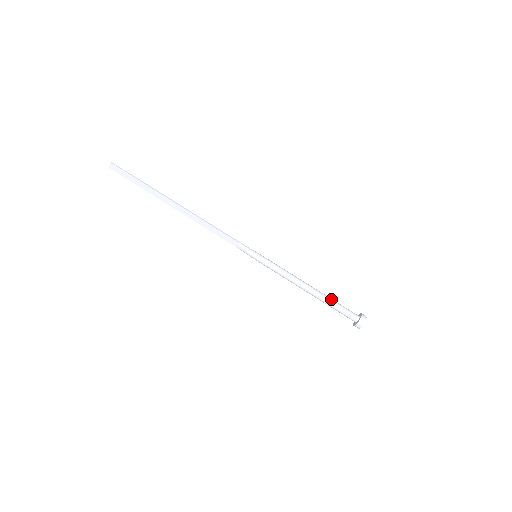
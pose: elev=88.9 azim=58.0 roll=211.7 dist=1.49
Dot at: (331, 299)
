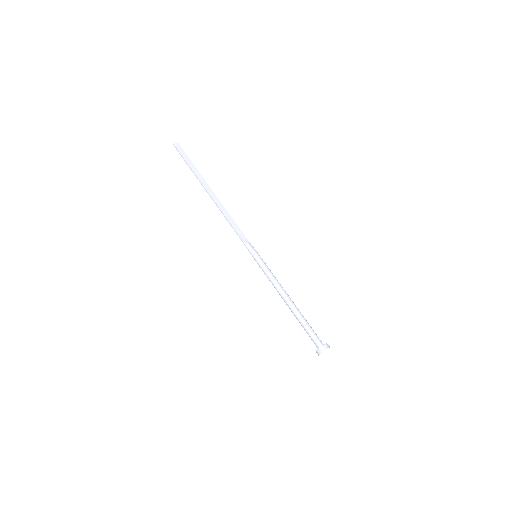
Dot at: (304, 318)
